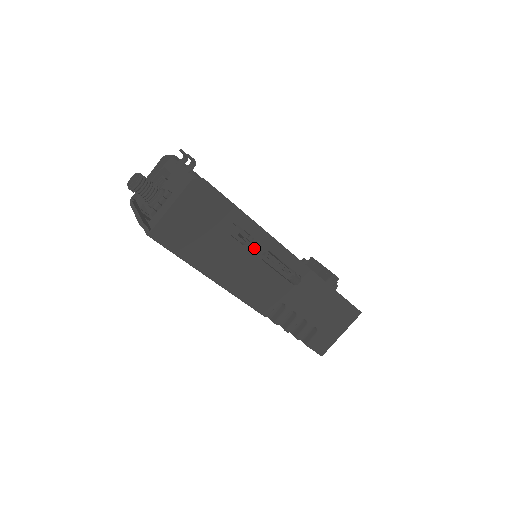
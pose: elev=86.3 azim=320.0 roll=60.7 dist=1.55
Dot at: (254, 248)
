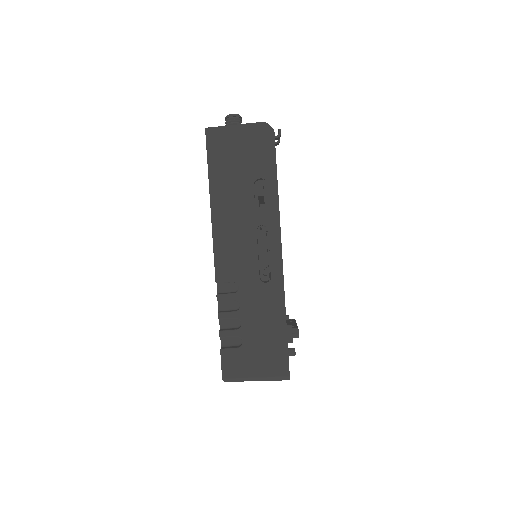
Dot at: (260, 214)
